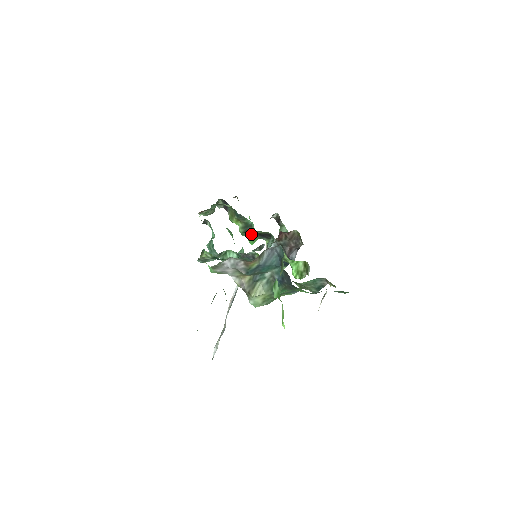
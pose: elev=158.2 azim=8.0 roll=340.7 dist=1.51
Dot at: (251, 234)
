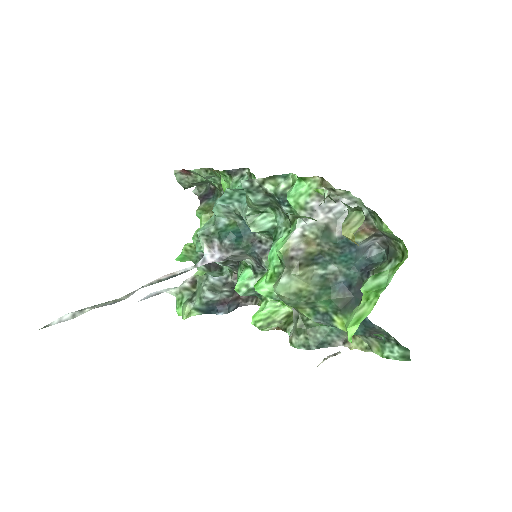
Dot at: occluded
